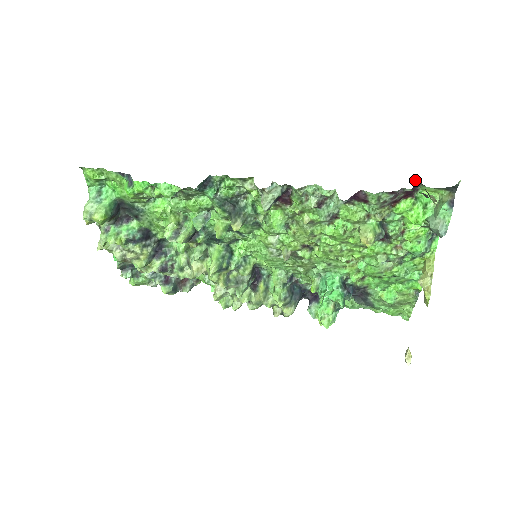
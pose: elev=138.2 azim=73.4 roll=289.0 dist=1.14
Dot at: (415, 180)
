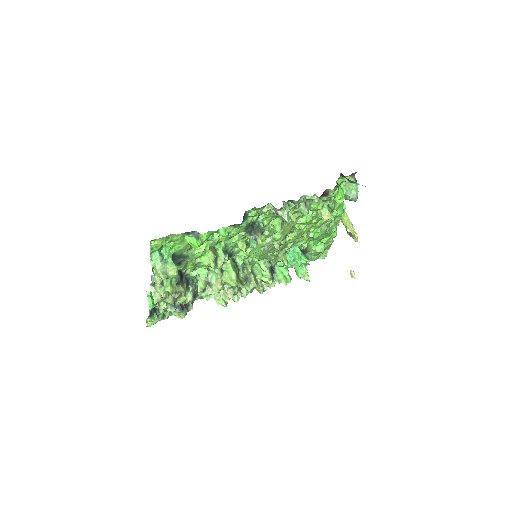
Dot at: (340, 175)
